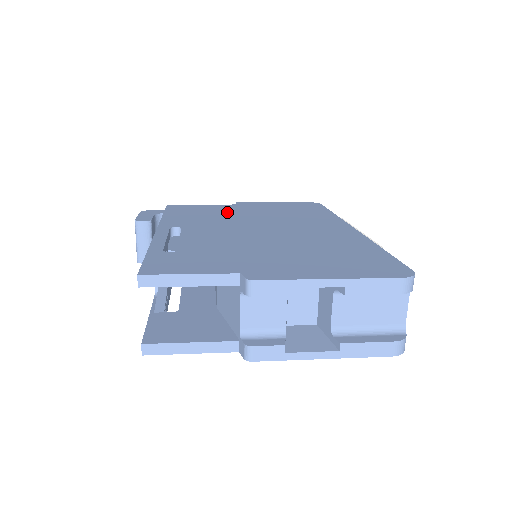
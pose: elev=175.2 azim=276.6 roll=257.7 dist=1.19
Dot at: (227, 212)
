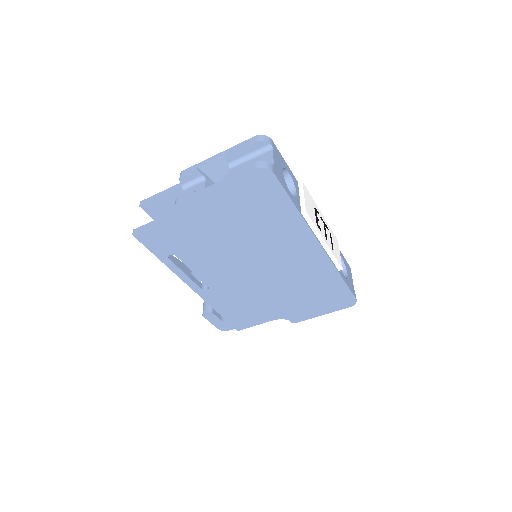
Dot at: occluded
